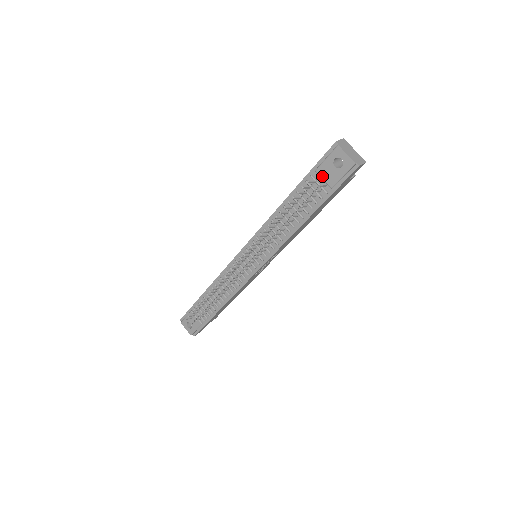
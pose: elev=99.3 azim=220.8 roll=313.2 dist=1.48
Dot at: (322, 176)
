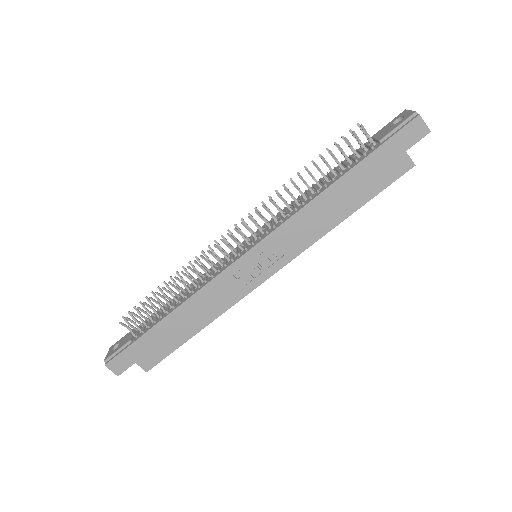
Dot at: (376, 137)
